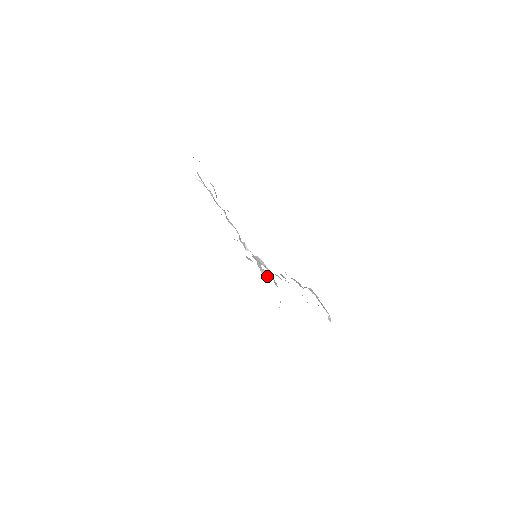
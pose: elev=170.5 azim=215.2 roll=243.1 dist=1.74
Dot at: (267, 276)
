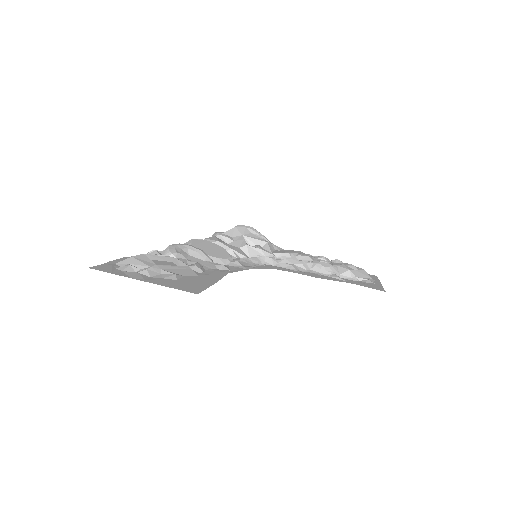
Dot at: occluded
